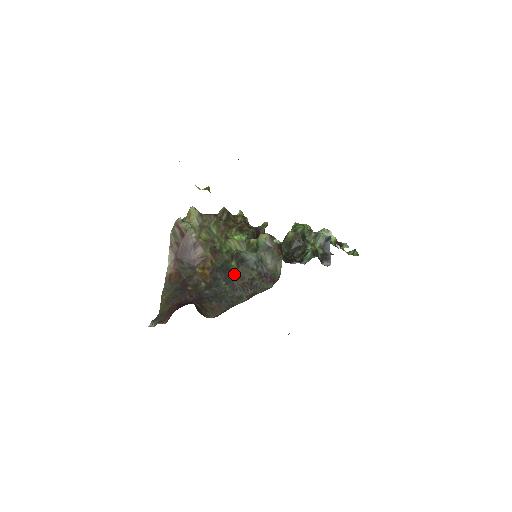
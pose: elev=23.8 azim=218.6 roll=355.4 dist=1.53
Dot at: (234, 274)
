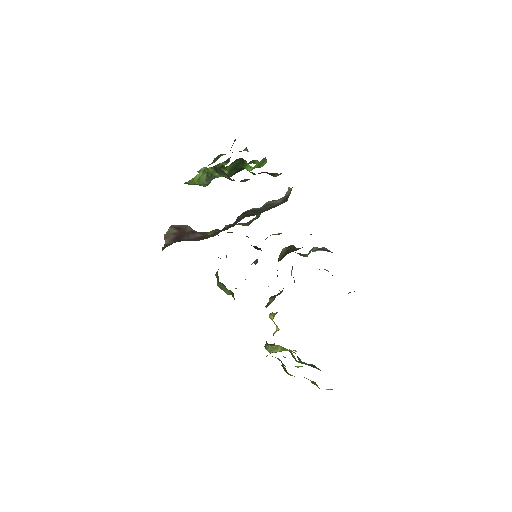
Dot at: (243, 215)
